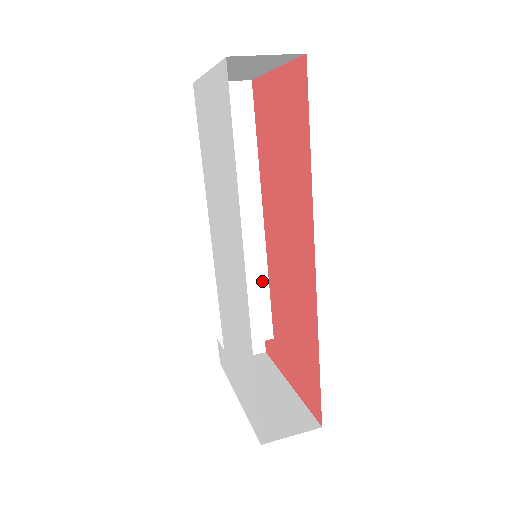
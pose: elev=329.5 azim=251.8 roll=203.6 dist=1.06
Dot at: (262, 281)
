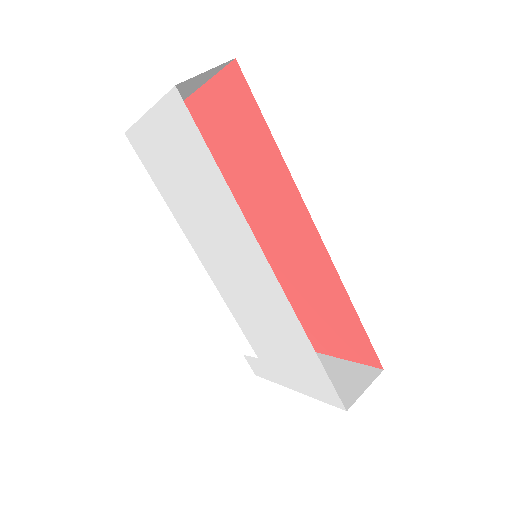
Dot at: occluded
